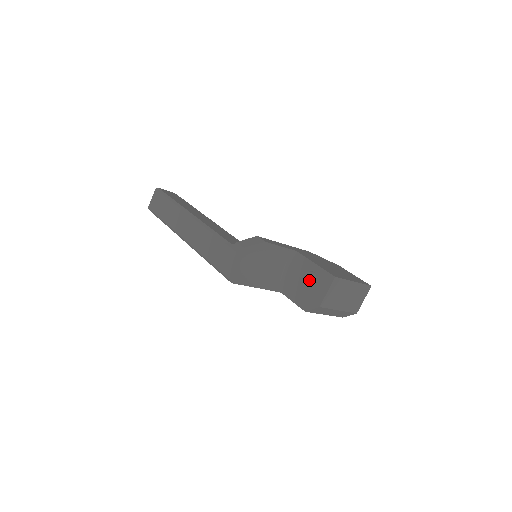
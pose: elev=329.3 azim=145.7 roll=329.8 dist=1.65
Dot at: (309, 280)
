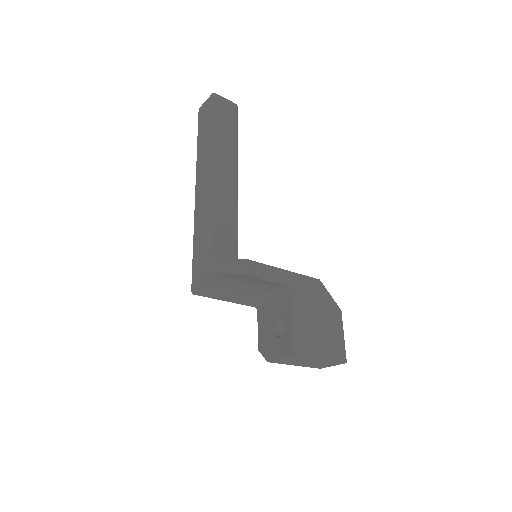
Dot at: (283, 323)
